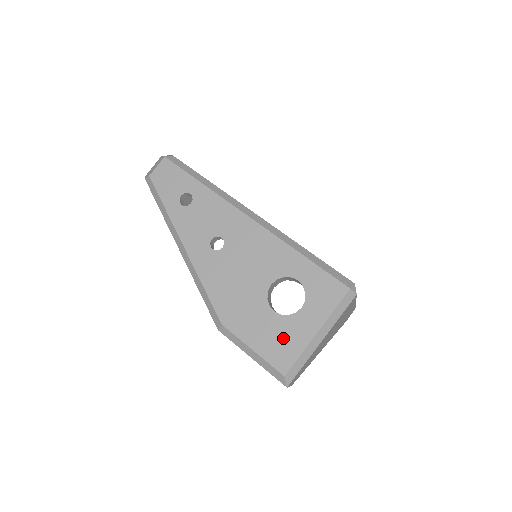
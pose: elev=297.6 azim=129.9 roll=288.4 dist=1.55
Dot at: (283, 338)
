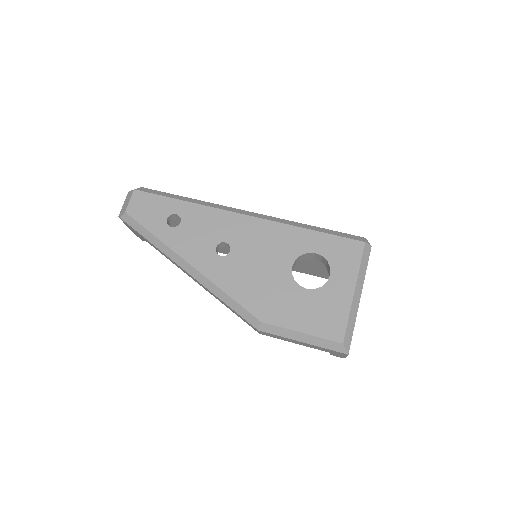
Dot at: (326, 309)
